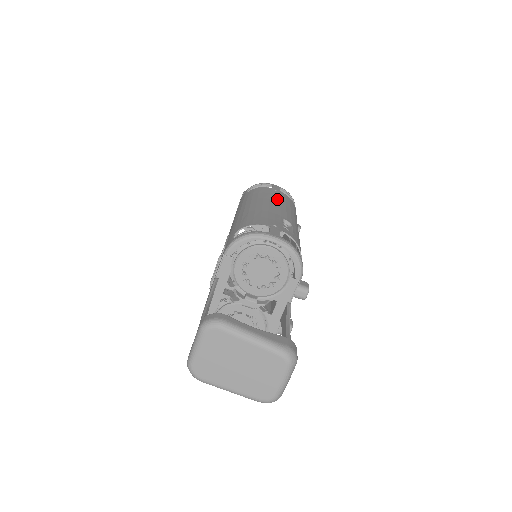
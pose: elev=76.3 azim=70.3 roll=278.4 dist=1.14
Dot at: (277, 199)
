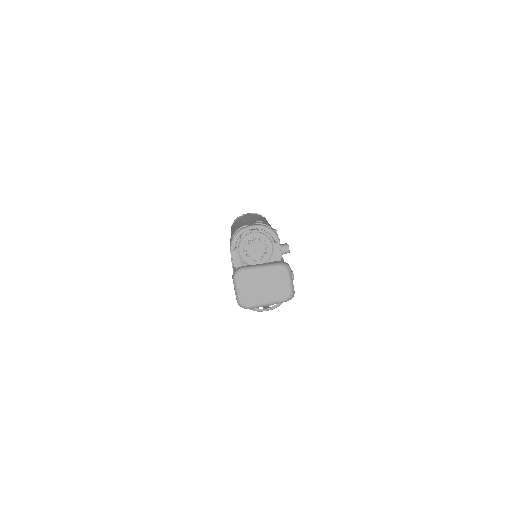
Dot at: (249, 217)
